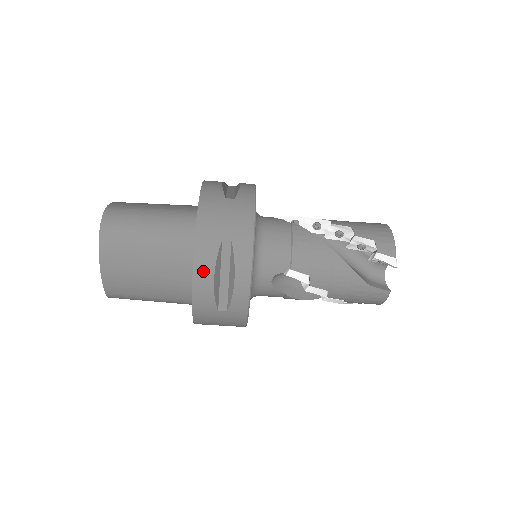
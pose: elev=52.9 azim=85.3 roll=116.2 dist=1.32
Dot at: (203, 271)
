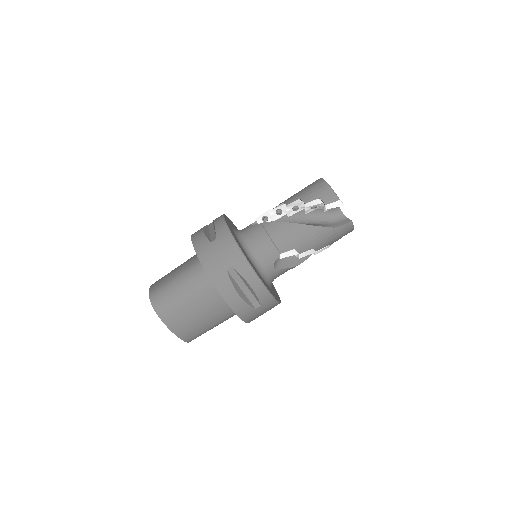
Dot at: (229, 295)
